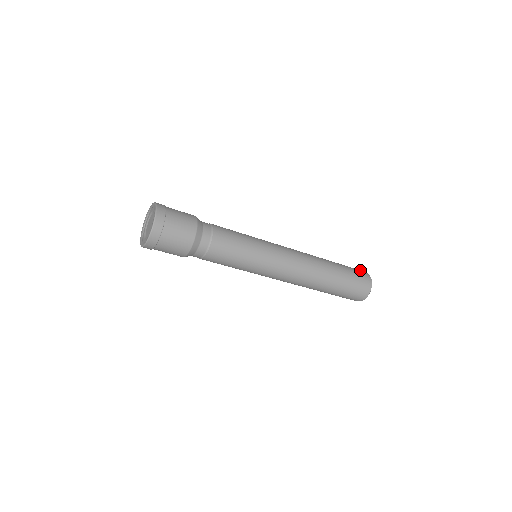
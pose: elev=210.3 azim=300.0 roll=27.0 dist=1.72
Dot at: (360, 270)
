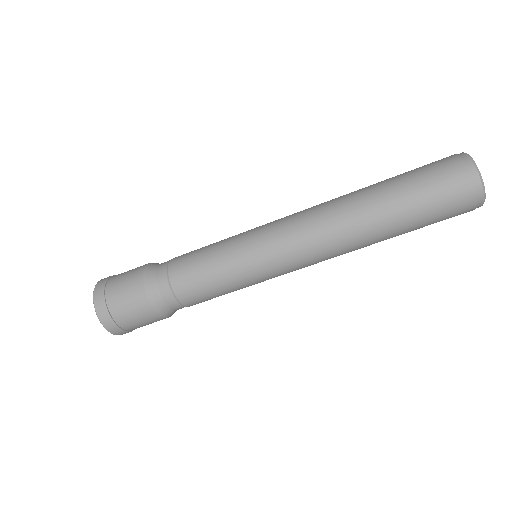
Dot at: (449, 162)
